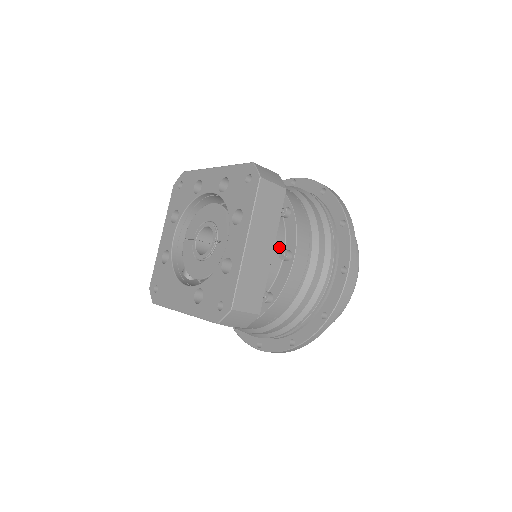
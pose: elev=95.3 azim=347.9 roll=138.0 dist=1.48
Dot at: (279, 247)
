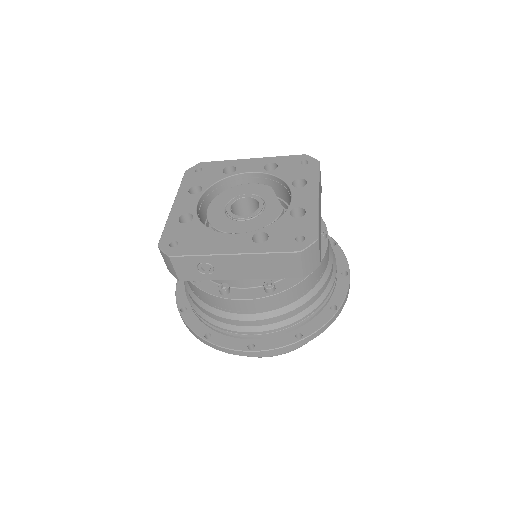
Dot at: occluded
